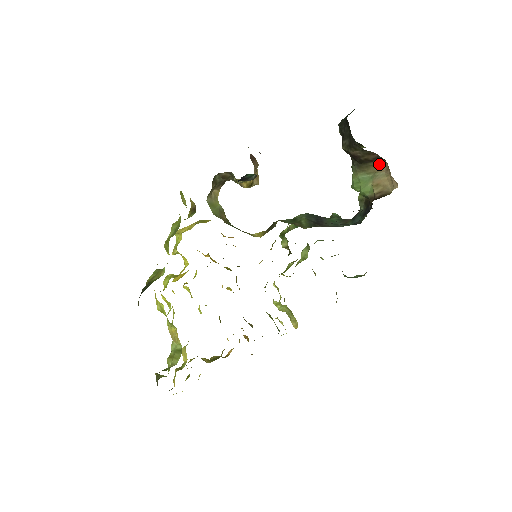
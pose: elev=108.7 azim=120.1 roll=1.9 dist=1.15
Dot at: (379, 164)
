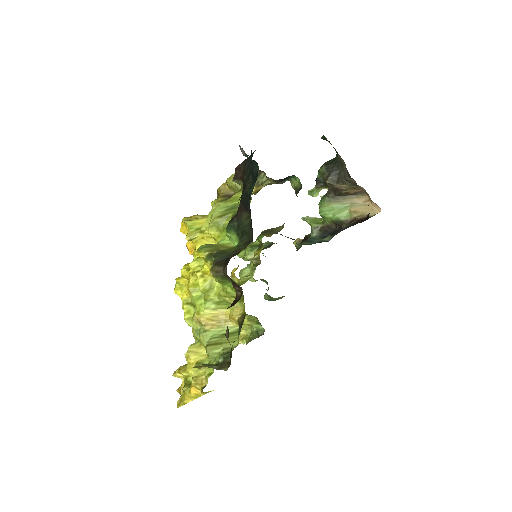
Dot at: (358, 197)
